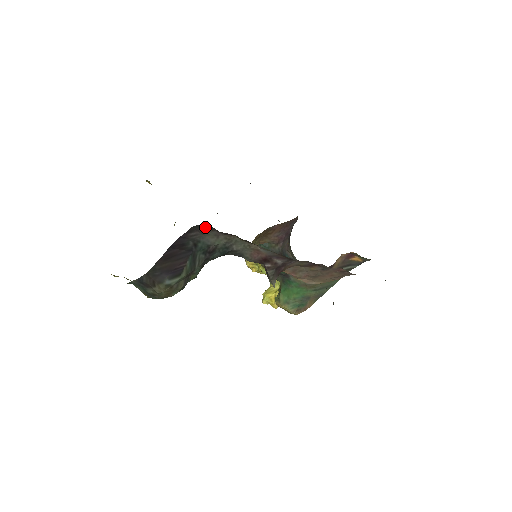
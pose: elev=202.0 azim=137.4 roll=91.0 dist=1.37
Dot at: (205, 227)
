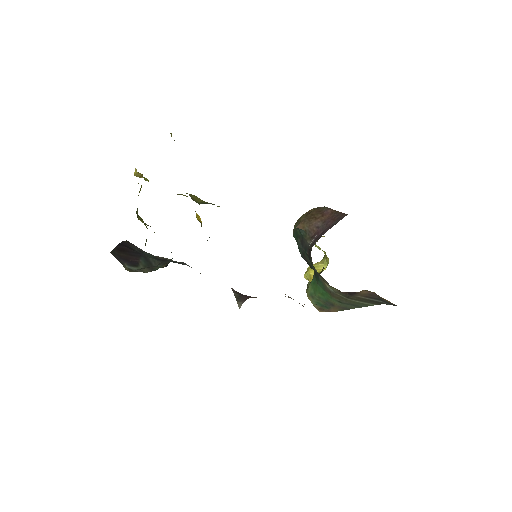
Dot at: occluded
